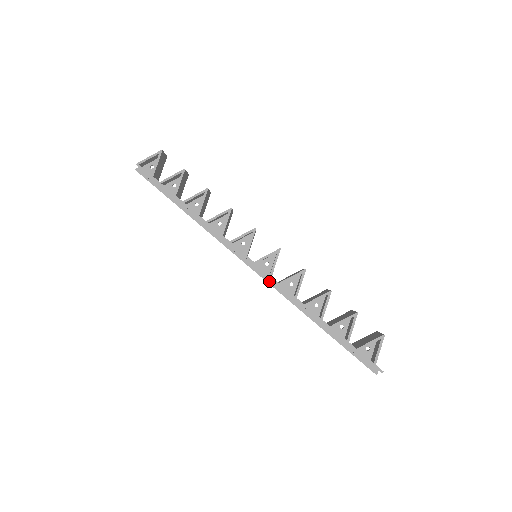
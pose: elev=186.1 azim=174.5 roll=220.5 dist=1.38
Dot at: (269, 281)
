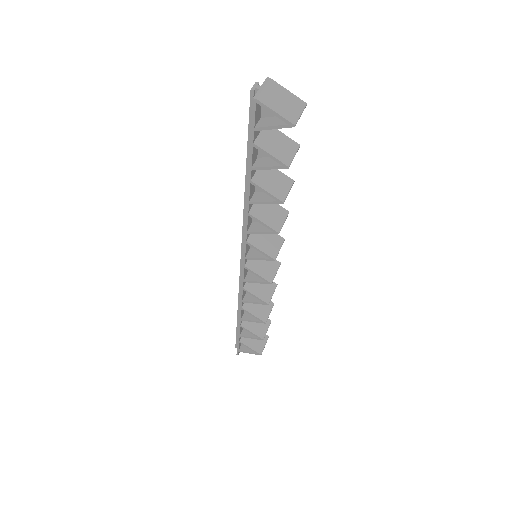
Dot at: occluded
